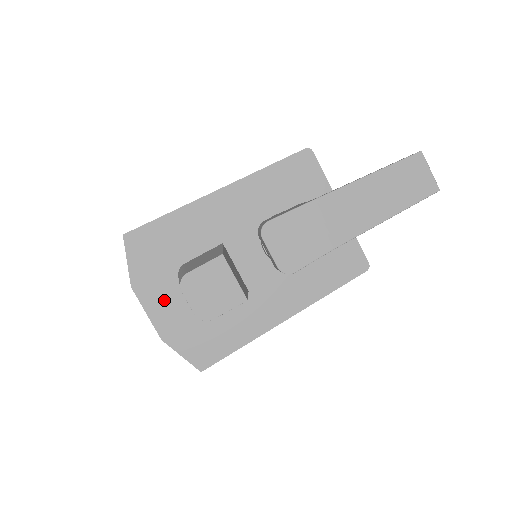
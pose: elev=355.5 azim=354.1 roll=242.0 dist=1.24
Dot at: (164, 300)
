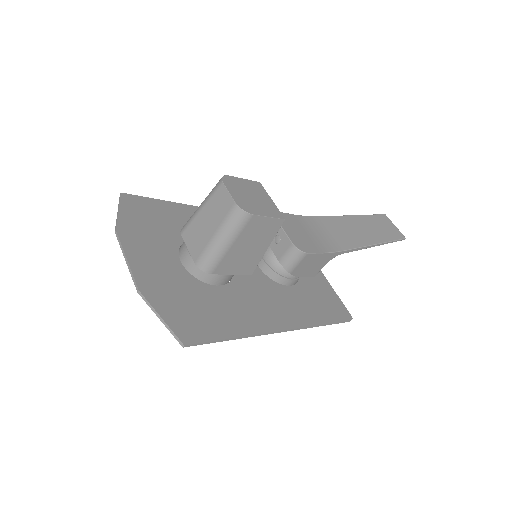
Dot at: (151, 256)
